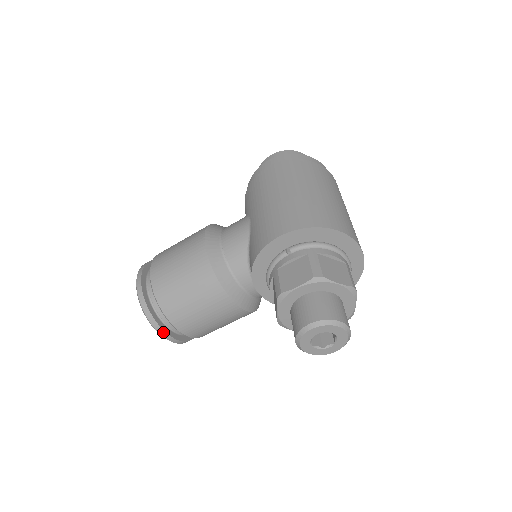
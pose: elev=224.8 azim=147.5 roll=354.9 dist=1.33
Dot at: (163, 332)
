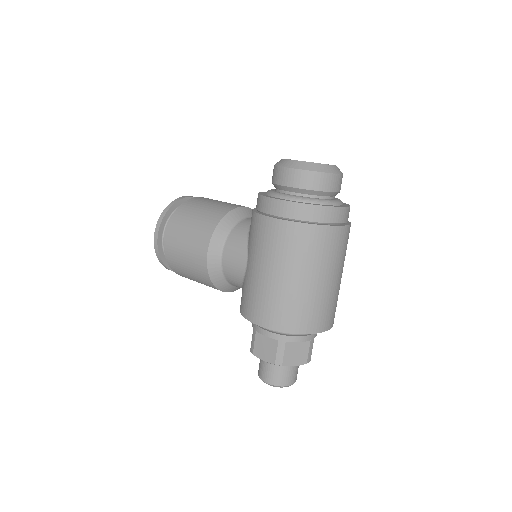
Dot at: occluded
